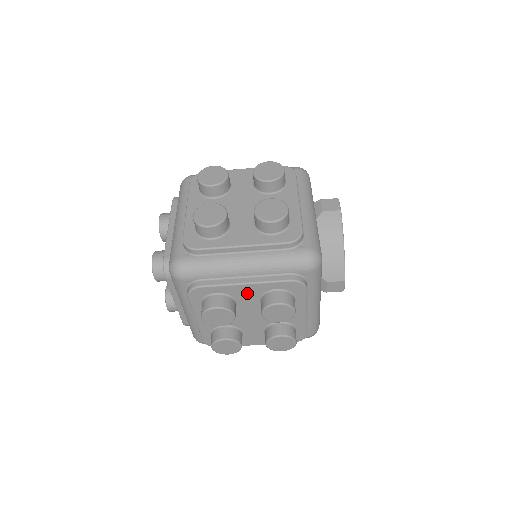
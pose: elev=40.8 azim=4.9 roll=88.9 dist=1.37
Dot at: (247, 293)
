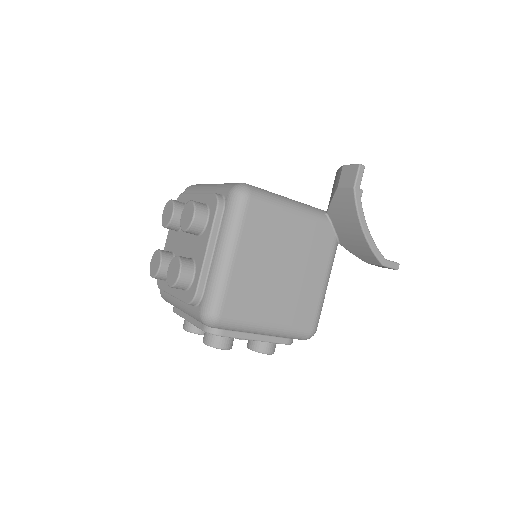
Dot at: occluded
